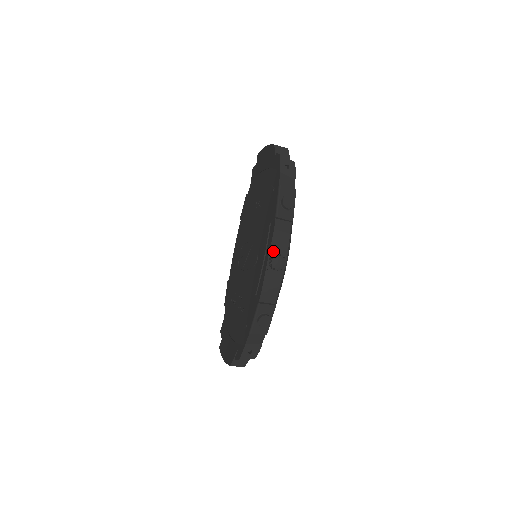
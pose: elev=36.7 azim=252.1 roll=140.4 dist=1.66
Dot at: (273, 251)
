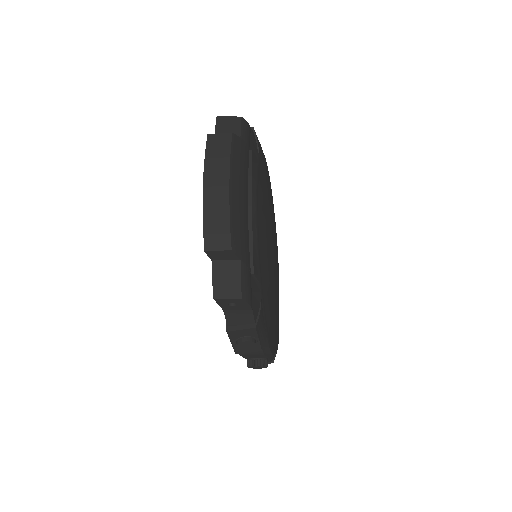
Dot at: (248, 358)
